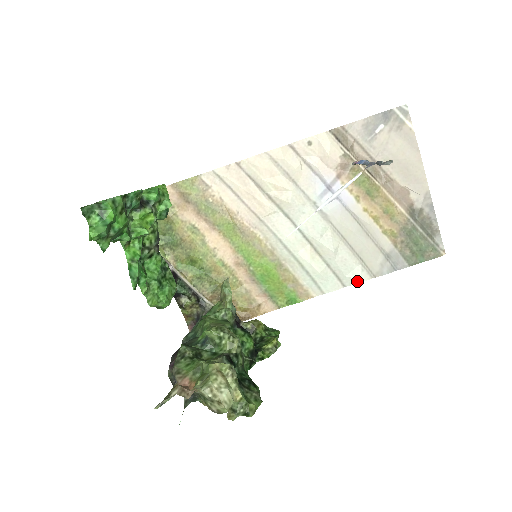
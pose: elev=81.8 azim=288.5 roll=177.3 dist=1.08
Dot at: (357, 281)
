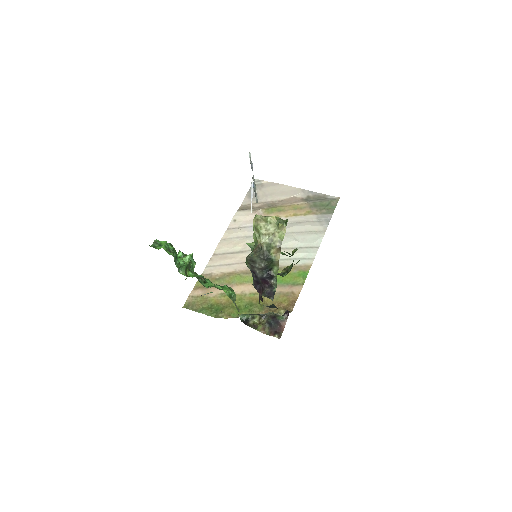
Dot at: (320, 240)
